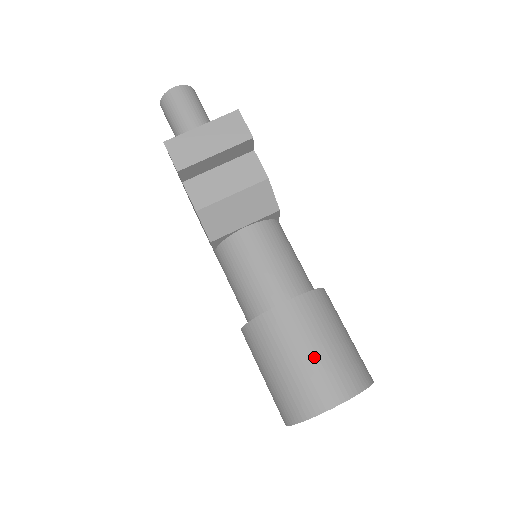
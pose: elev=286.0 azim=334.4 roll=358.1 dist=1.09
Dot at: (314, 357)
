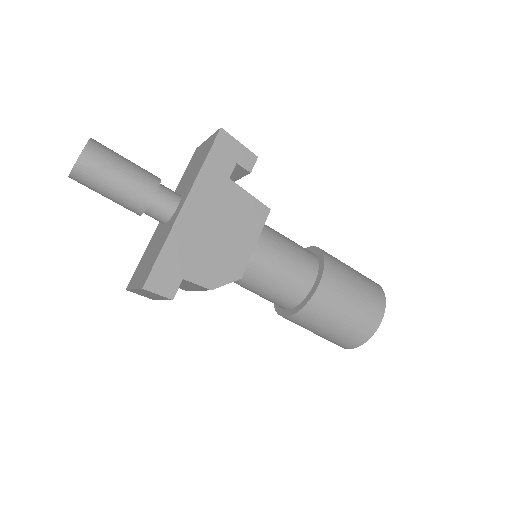
Dot at: (320, 335)
